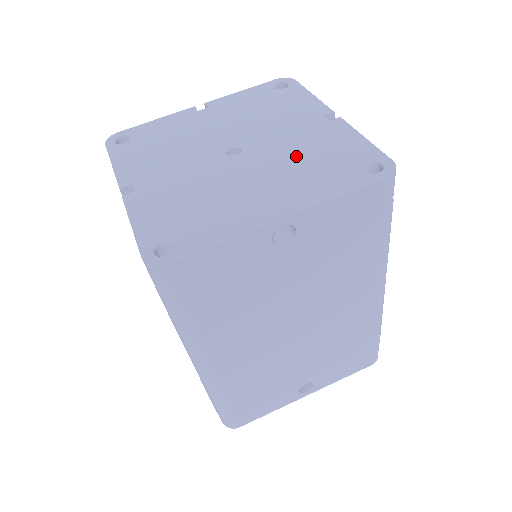
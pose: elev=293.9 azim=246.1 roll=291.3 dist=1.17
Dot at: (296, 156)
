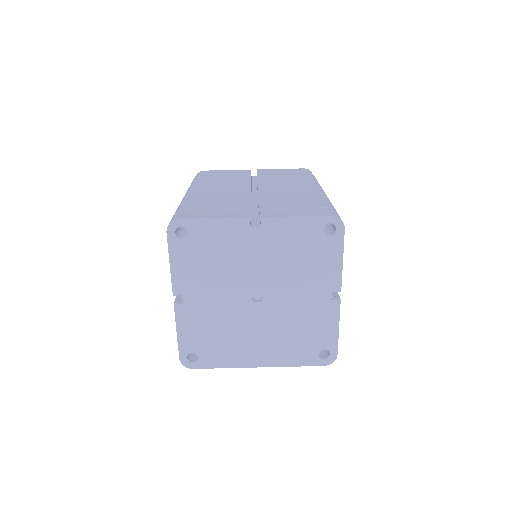
Dot at: (291, 324)
